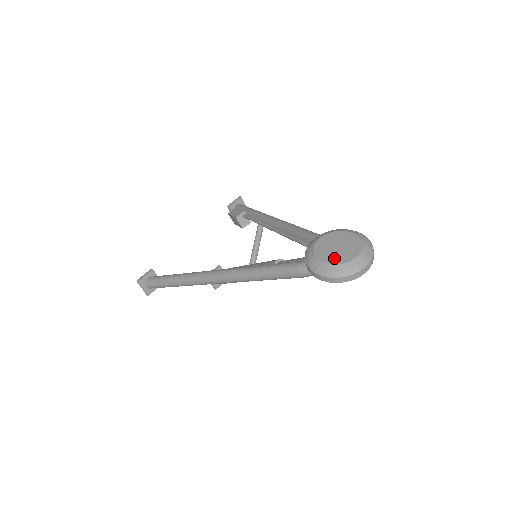
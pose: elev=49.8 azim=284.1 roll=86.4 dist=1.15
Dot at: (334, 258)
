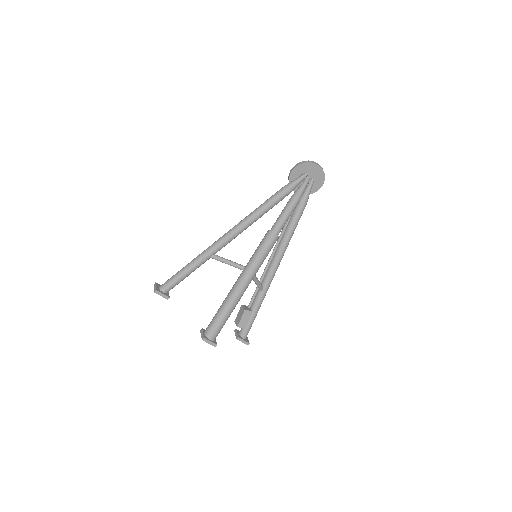
Dot at: occluded
